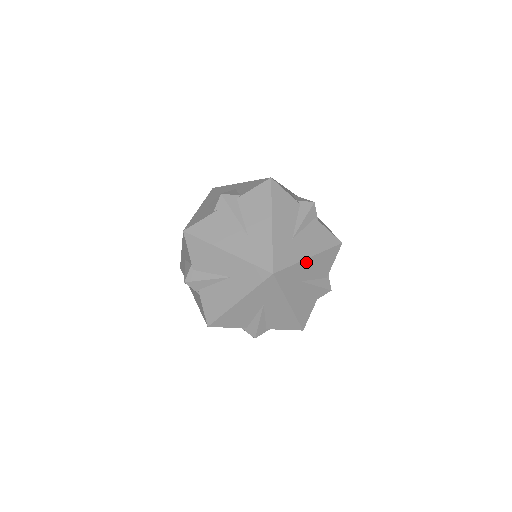
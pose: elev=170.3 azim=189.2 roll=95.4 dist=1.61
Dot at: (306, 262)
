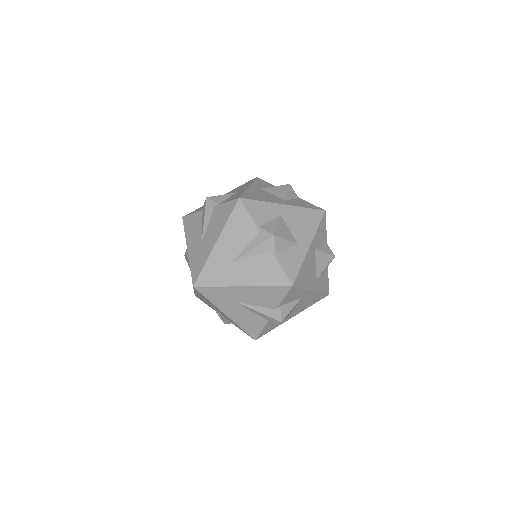
Dot at: (237, 289)
